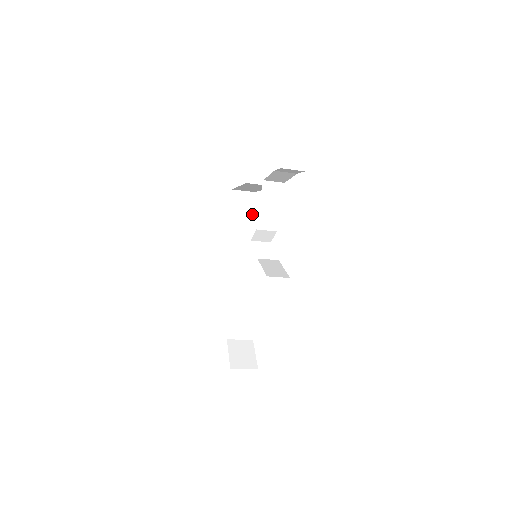
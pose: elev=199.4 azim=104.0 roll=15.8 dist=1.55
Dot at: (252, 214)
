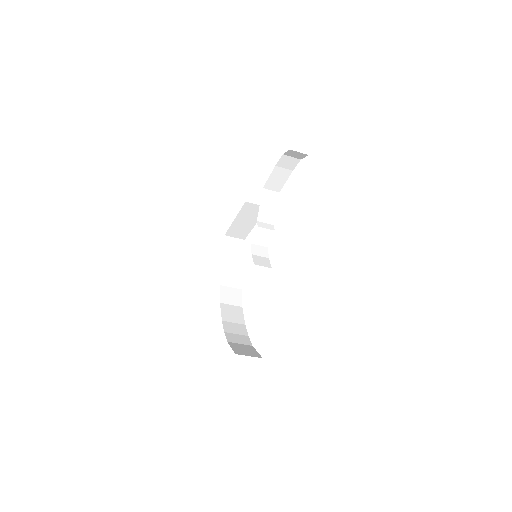
Dot at: (242, 257)
